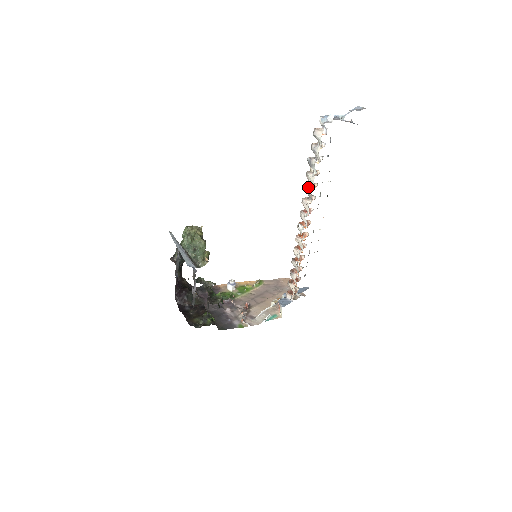
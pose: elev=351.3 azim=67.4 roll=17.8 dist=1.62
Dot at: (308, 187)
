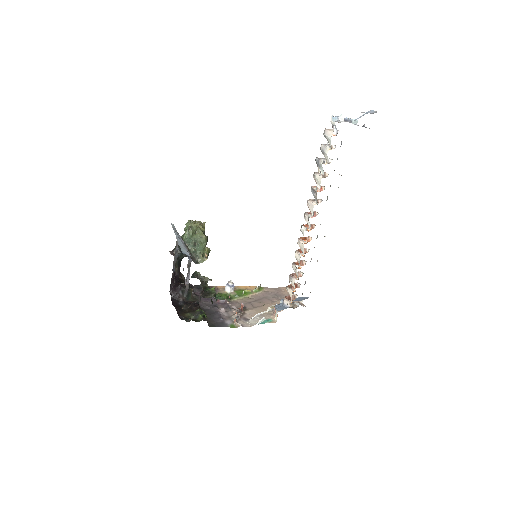
Dot at: (314, 188)
